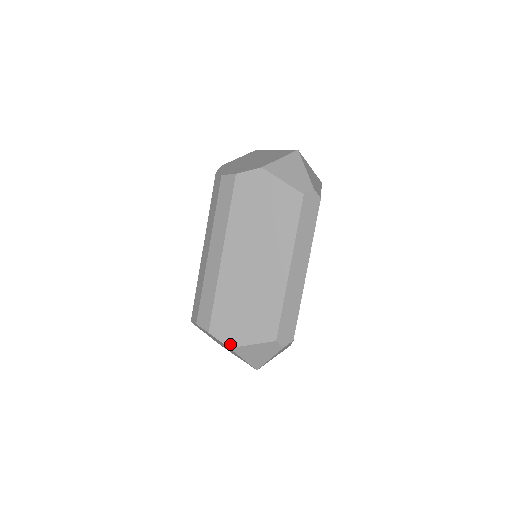
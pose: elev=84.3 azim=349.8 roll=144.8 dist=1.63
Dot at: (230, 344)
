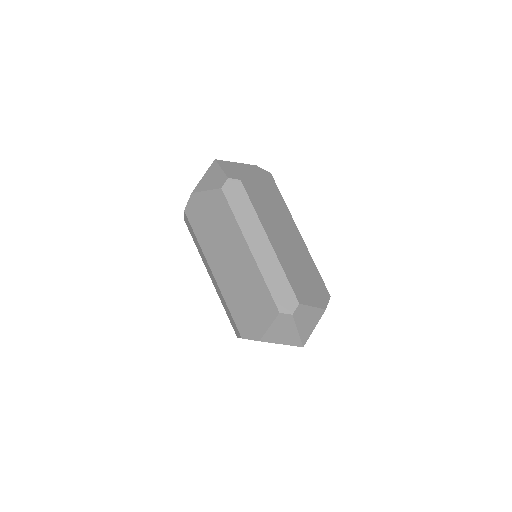
Dot at: (258, 338)
